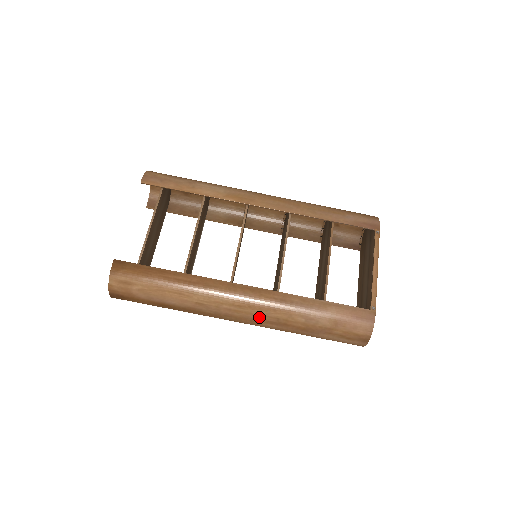
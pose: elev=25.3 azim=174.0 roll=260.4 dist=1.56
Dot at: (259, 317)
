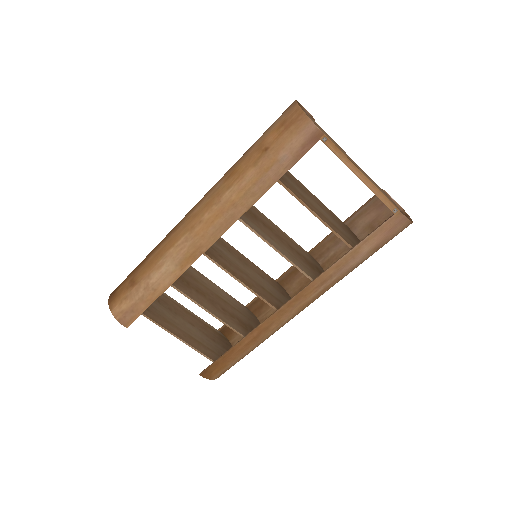
Dot at: occluded
